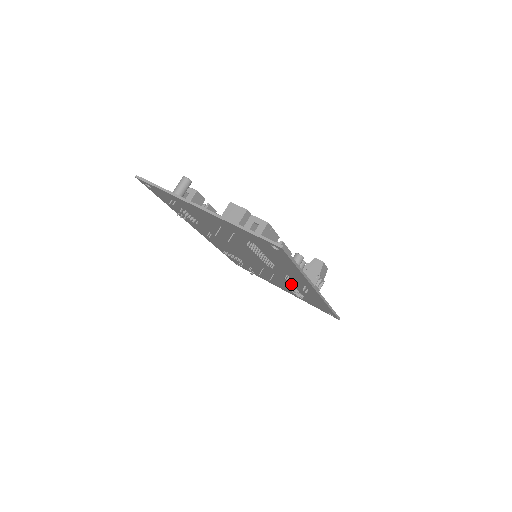
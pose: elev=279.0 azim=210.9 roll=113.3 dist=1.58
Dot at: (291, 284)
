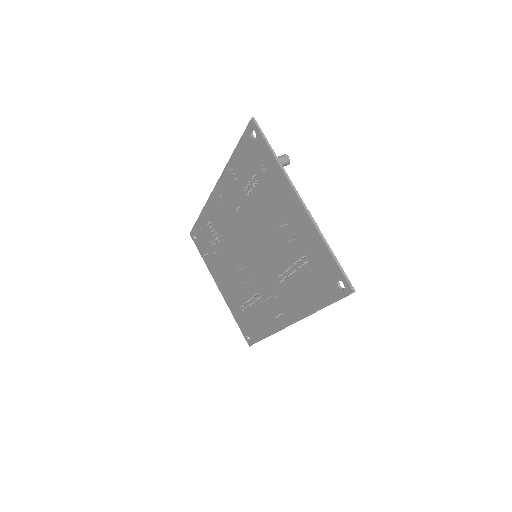
Dot at: (259, 298)
